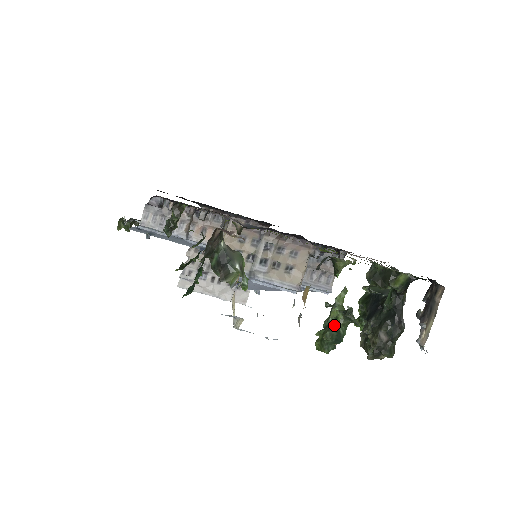
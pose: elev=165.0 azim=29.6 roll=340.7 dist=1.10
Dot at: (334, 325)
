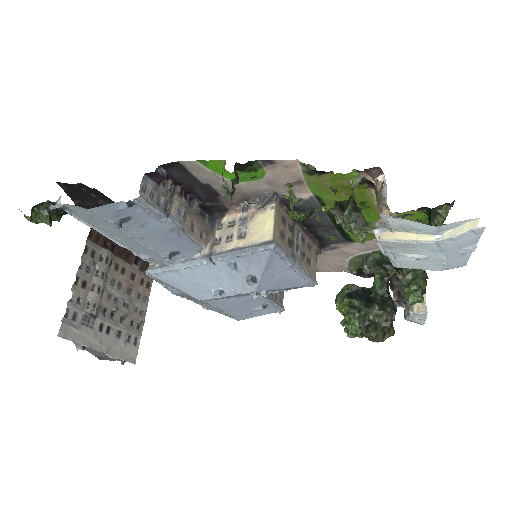
Dot at: (423, 275)
